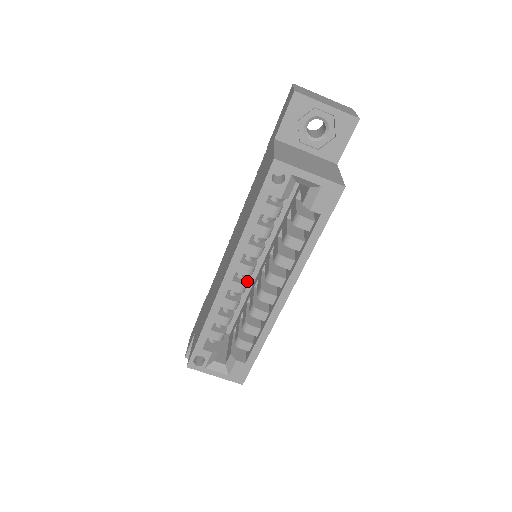
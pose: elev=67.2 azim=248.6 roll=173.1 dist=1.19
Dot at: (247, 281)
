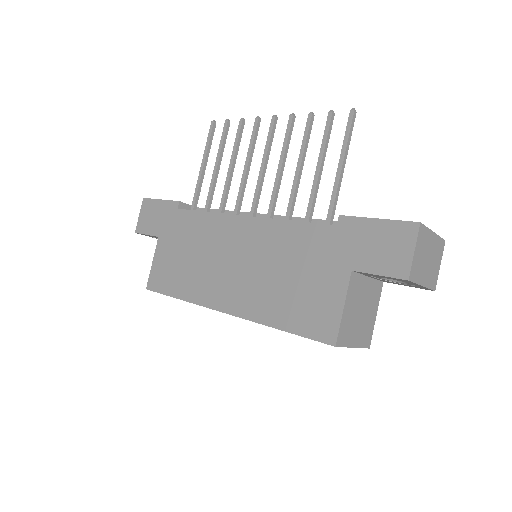
Dot at: occluded
